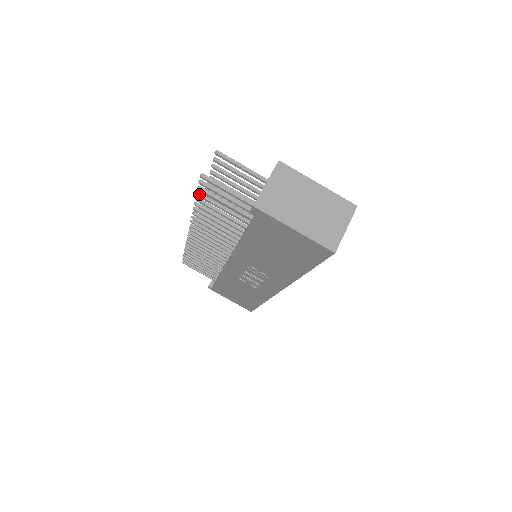
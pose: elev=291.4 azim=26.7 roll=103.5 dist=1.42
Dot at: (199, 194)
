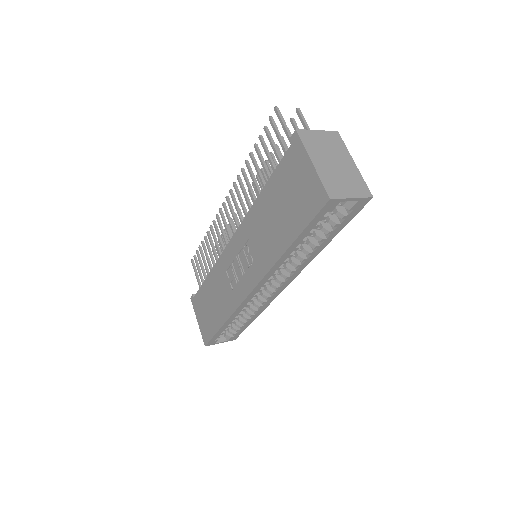
Dot at: (261, 136)
